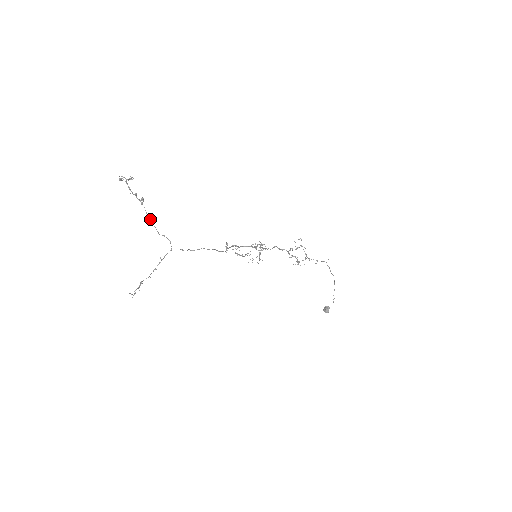
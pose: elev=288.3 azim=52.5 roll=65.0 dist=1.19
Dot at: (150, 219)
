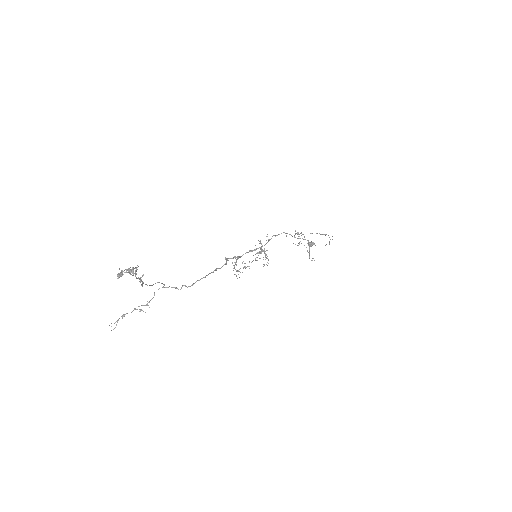
Dot at: (147, 285)
